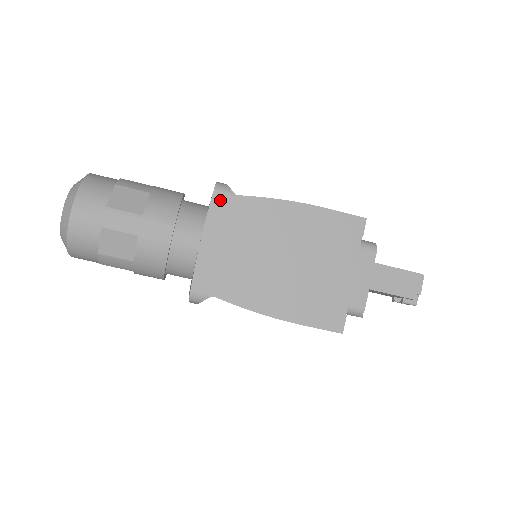
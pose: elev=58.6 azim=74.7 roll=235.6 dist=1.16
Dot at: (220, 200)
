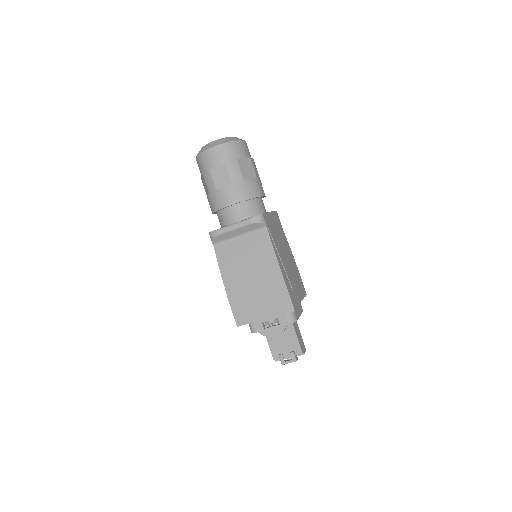
Dot at: (277, 216)
